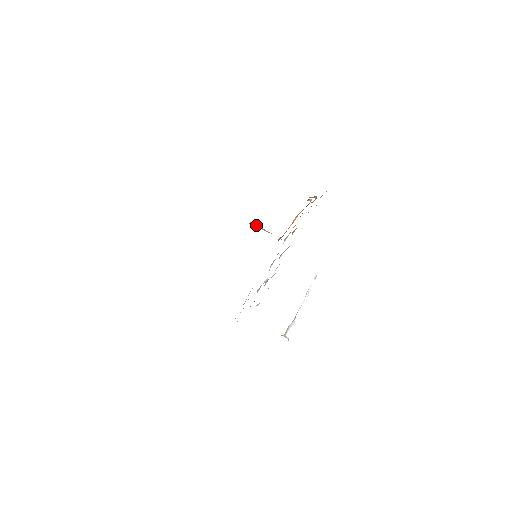
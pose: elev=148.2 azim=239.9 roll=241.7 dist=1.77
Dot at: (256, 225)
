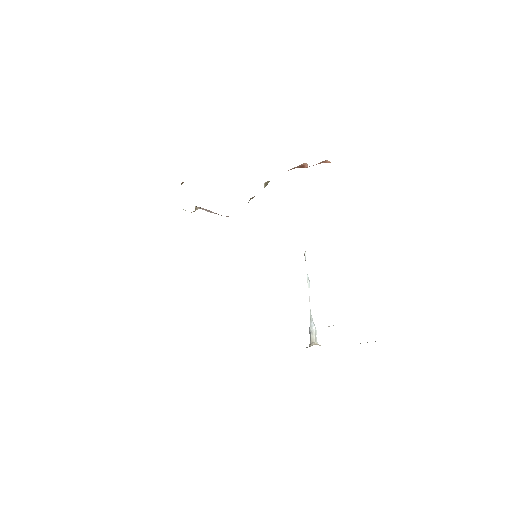
Dot at: (204, 209)
